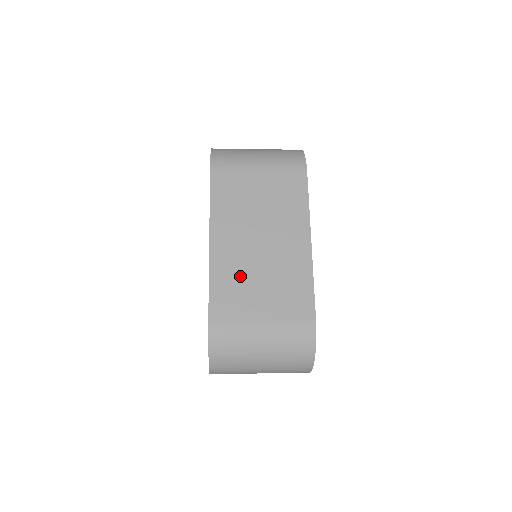
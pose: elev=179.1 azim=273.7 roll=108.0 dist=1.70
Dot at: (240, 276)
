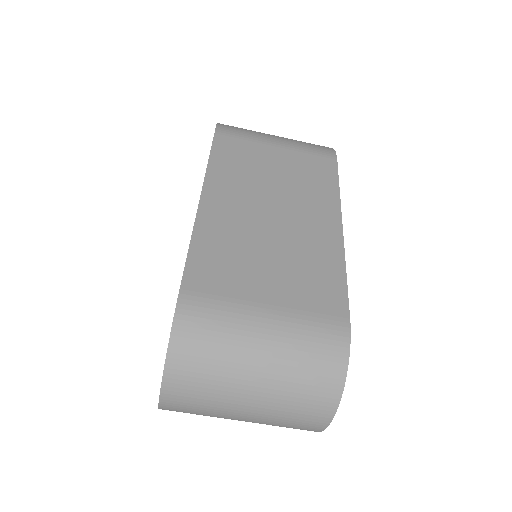
Dot at: (238, 245)
